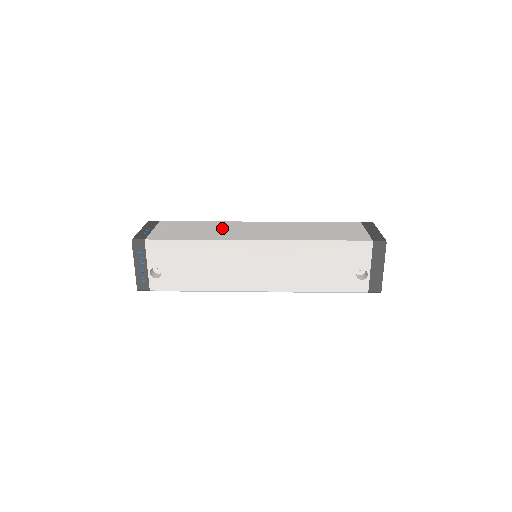
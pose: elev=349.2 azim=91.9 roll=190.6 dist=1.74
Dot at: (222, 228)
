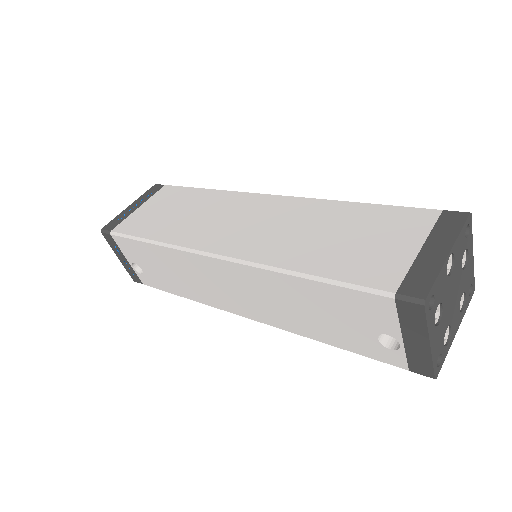
Dot at: (207, 211)
